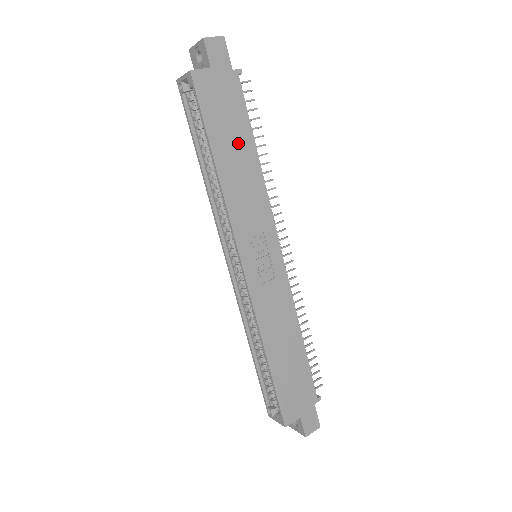
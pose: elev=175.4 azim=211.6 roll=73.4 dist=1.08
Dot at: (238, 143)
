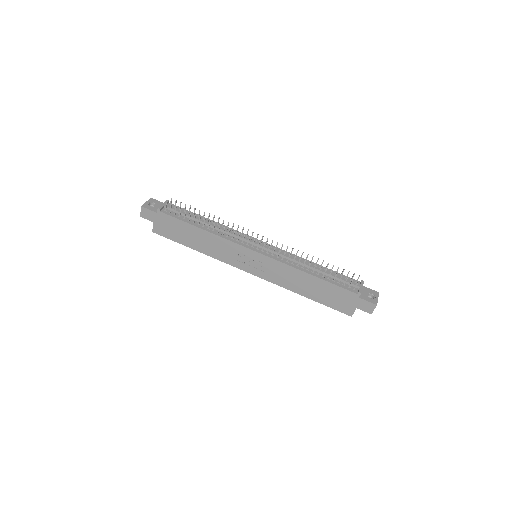
Dot at: (191, 234)
